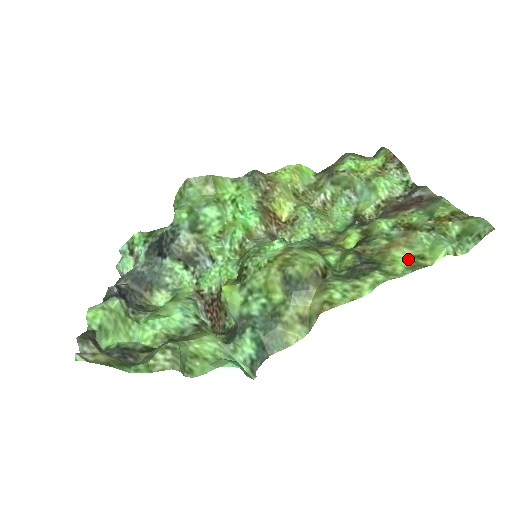
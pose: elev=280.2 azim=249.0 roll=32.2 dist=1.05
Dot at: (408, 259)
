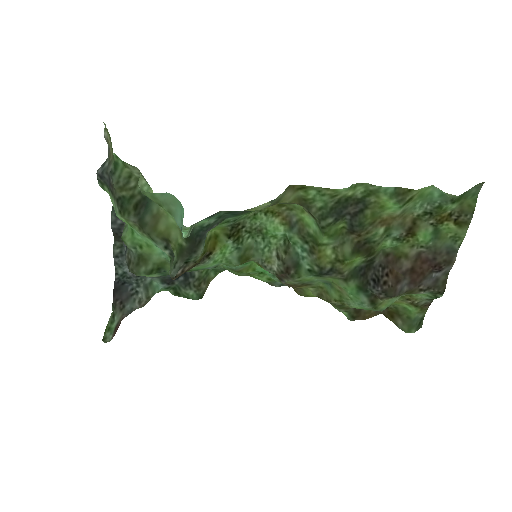
Dot at: (397, 206)
